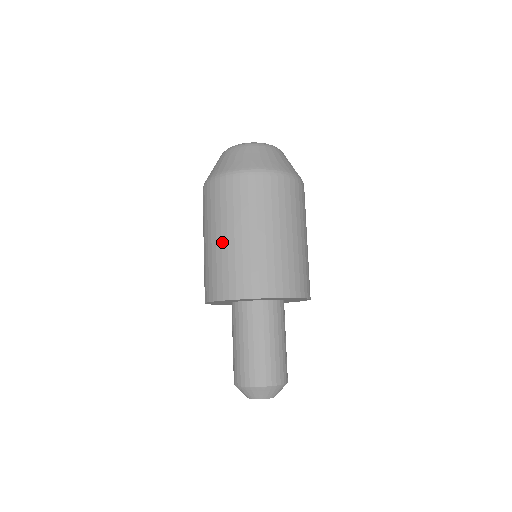
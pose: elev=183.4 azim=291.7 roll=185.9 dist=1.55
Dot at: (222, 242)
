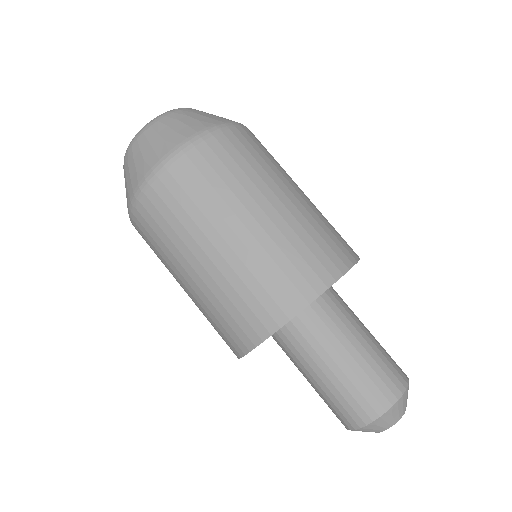
Dot at: (269, 216)
